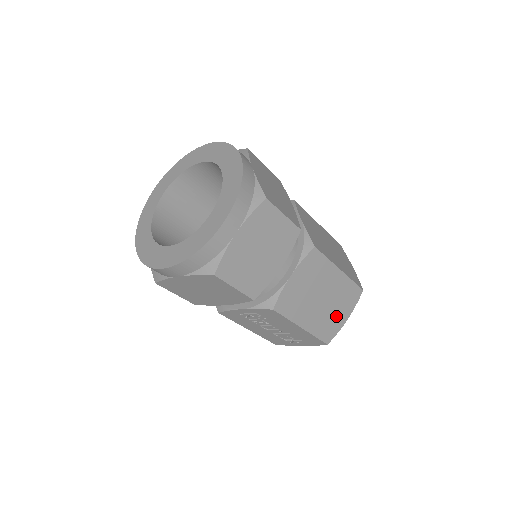
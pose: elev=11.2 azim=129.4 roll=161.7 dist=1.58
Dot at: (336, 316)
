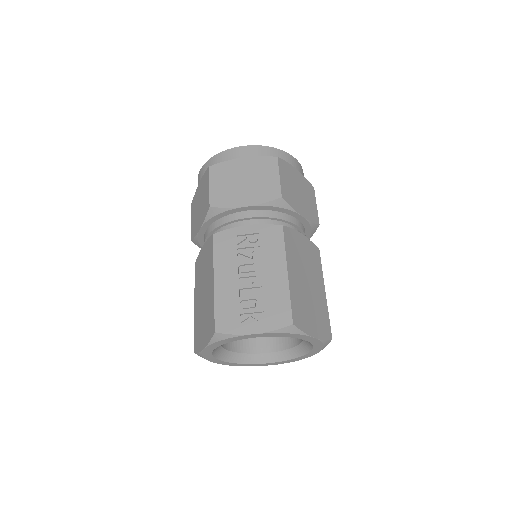
Dot at: (309, 316)
